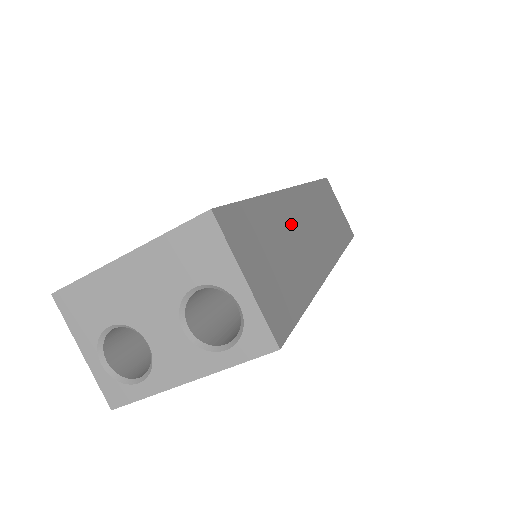
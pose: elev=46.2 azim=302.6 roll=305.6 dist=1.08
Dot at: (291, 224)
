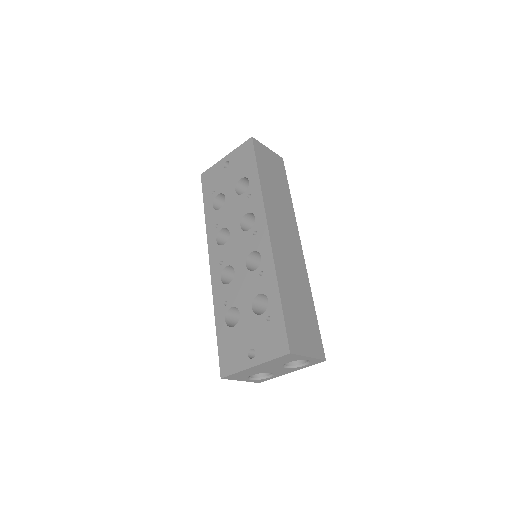
Dot at: (287, 272)
